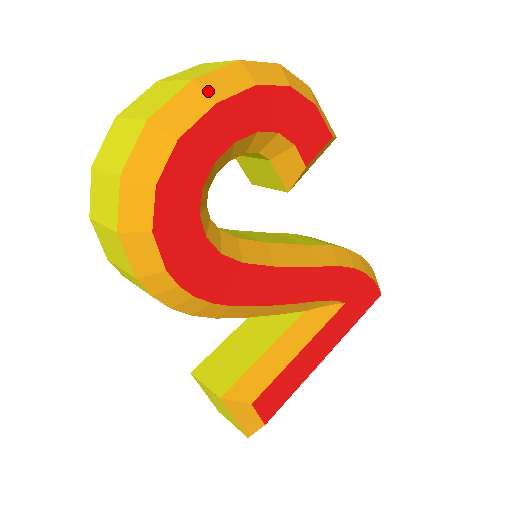
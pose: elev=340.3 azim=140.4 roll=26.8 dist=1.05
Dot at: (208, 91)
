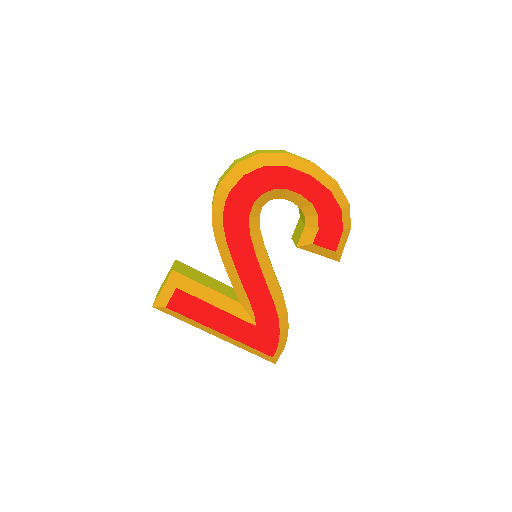
Dot at: (314, 171)
